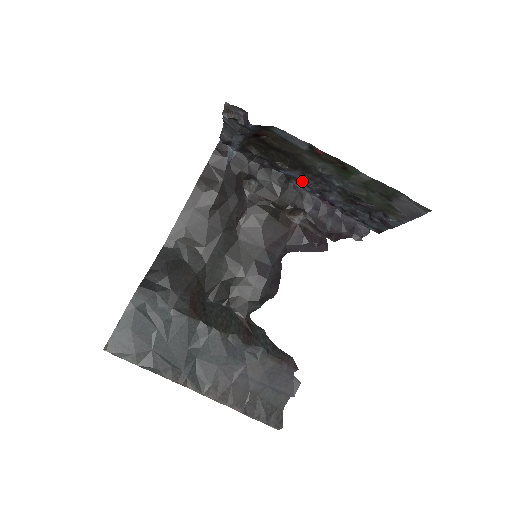
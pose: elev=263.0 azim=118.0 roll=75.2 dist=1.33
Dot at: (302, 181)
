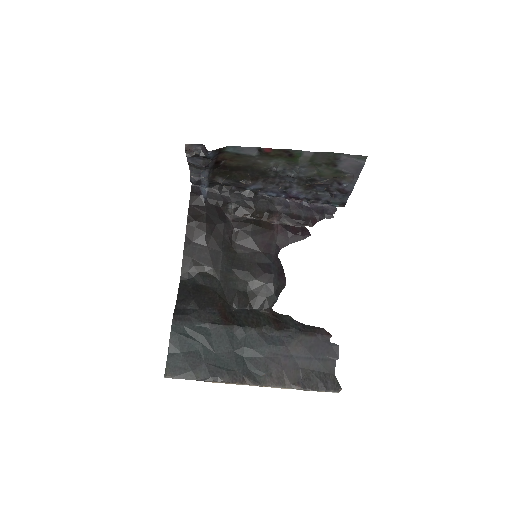
Dot at: (266, 189)
